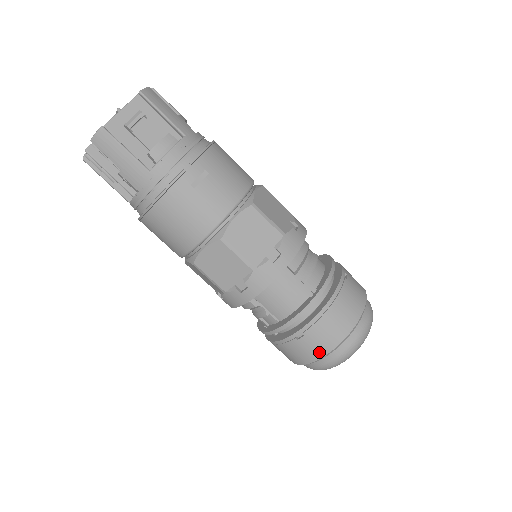
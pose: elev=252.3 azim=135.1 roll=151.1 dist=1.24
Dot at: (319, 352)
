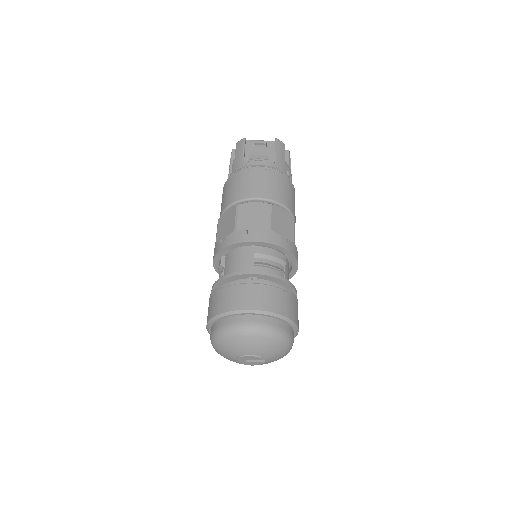
Dot at: (219, 309)
